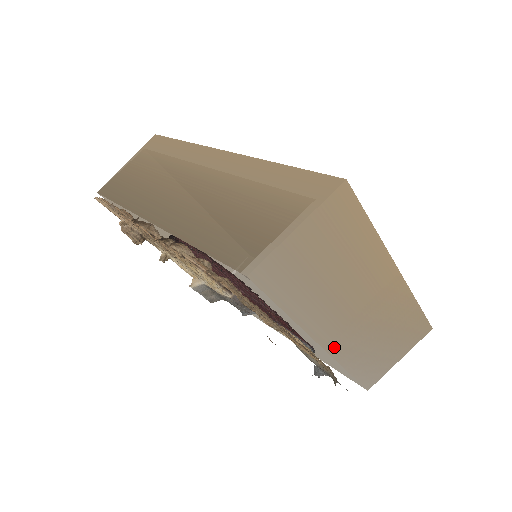
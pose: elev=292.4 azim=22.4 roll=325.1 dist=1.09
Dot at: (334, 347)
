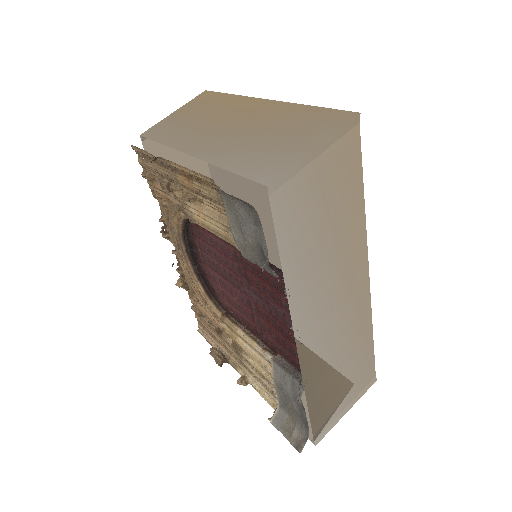
Dot at: (205, 154)
